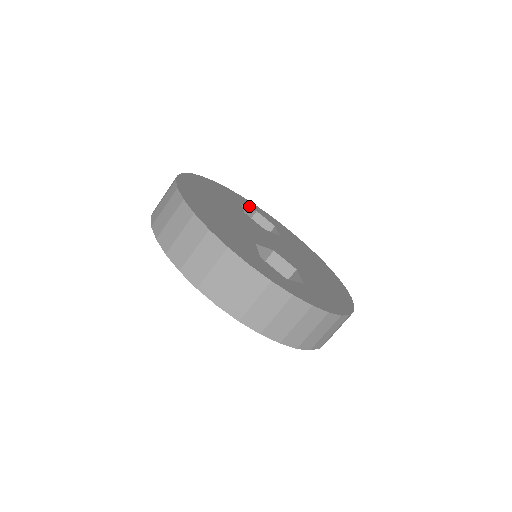
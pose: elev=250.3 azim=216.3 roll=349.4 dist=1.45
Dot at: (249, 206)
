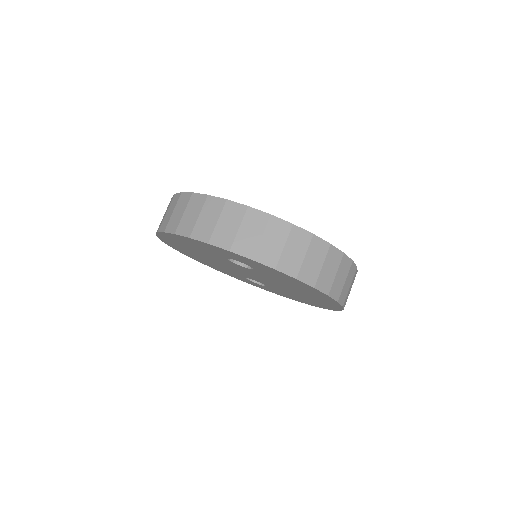
Dot at: occluded
